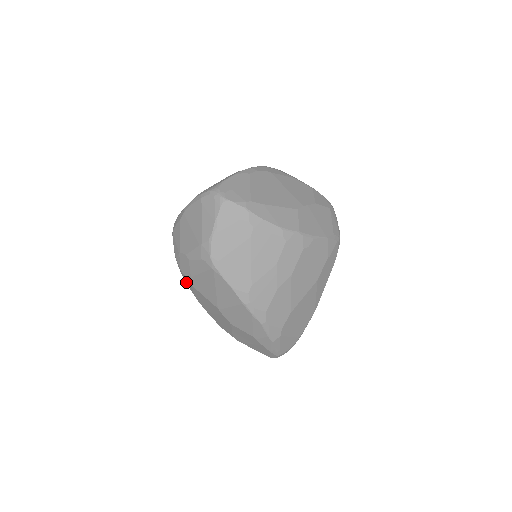
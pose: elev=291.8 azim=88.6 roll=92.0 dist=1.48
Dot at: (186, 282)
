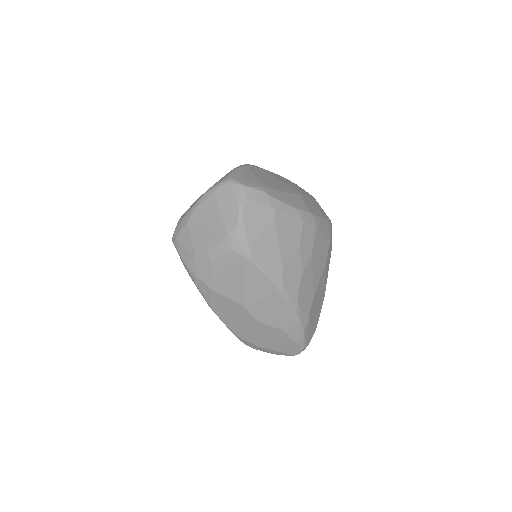
Dot at: (200, 290)
